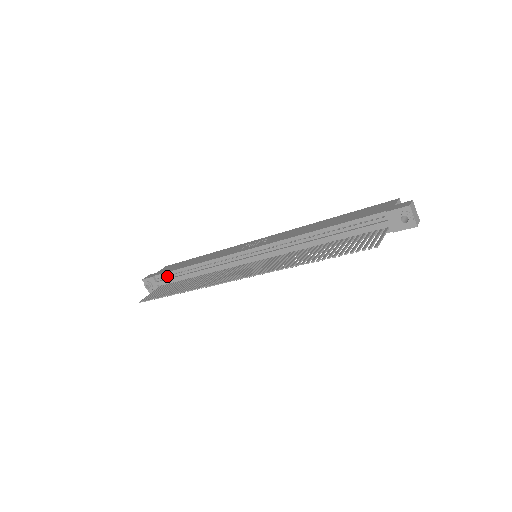
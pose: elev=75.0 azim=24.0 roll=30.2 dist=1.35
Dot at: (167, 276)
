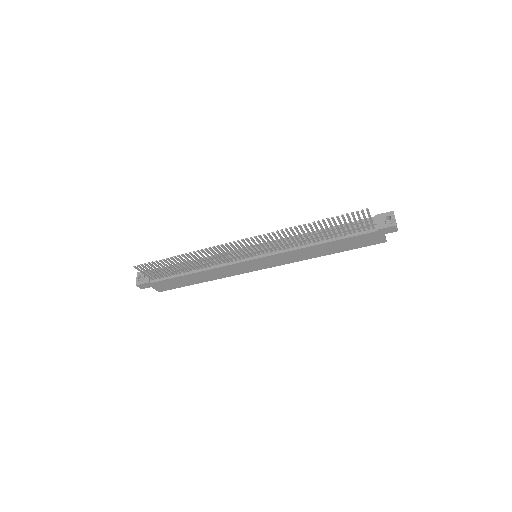
Dot at: occluded
